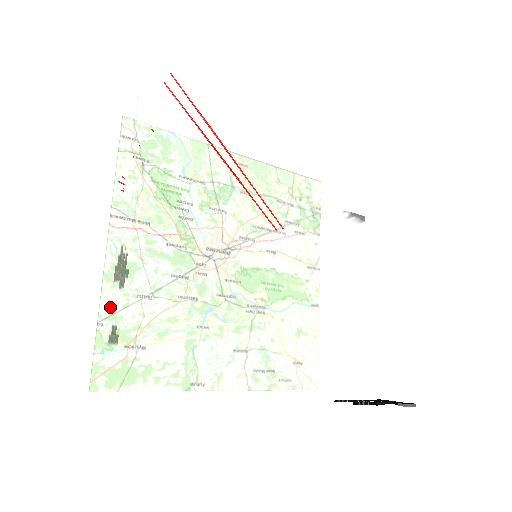
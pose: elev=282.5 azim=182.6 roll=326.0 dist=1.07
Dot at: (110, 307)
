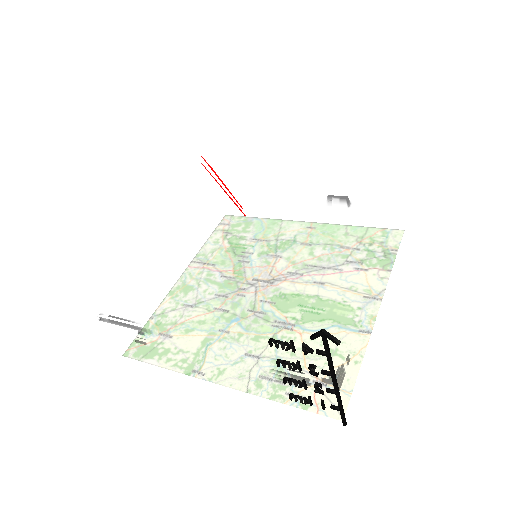
Dot at: occluded
